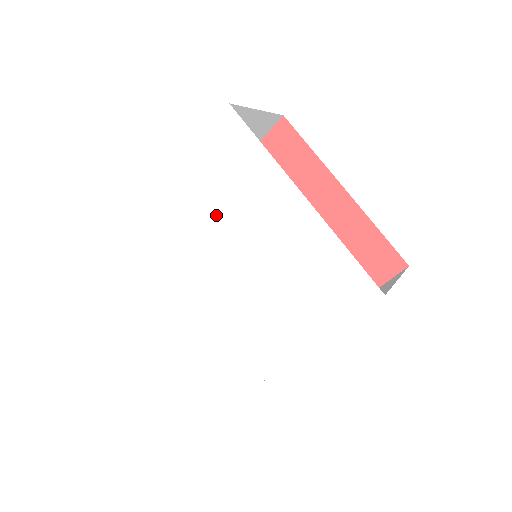
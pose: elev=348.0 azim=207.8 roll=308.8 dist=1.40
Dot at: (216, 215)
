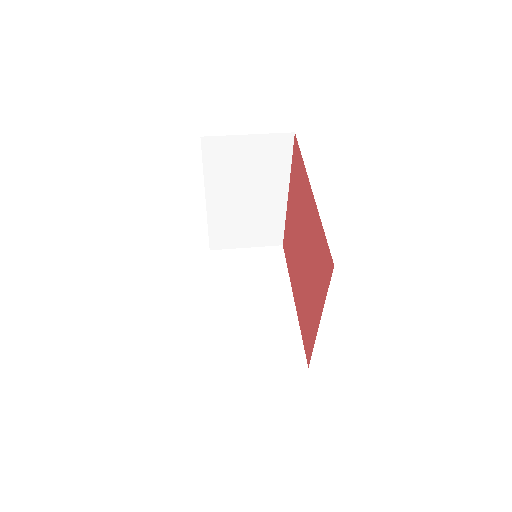
Dot at: occluded
